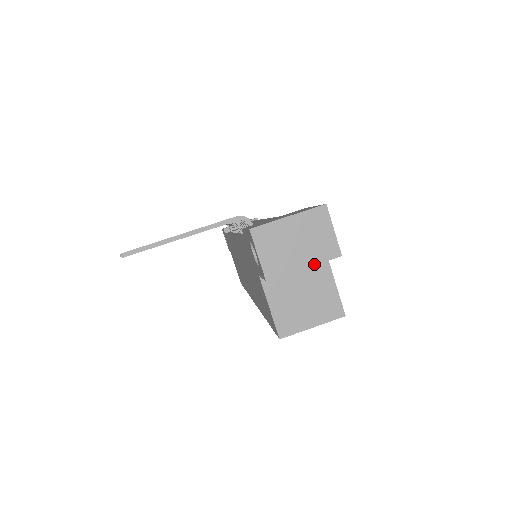
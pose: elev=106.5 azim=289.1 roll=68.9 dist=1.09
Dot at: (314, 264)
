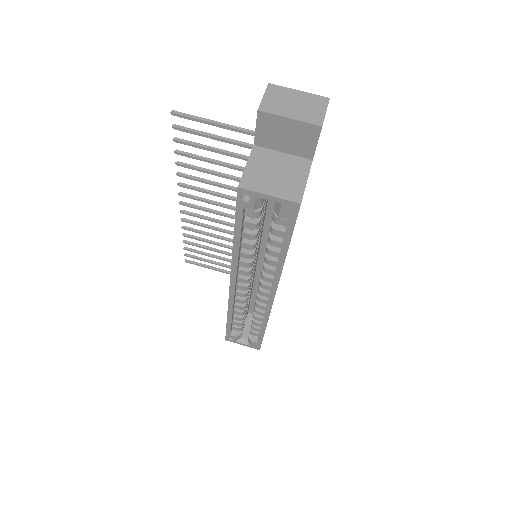
Dot at: (299, 120)
